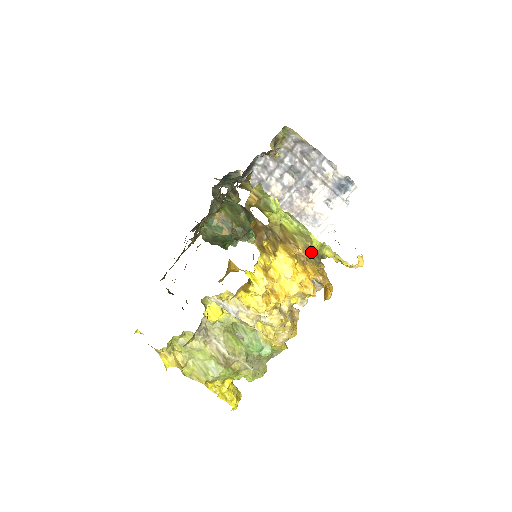
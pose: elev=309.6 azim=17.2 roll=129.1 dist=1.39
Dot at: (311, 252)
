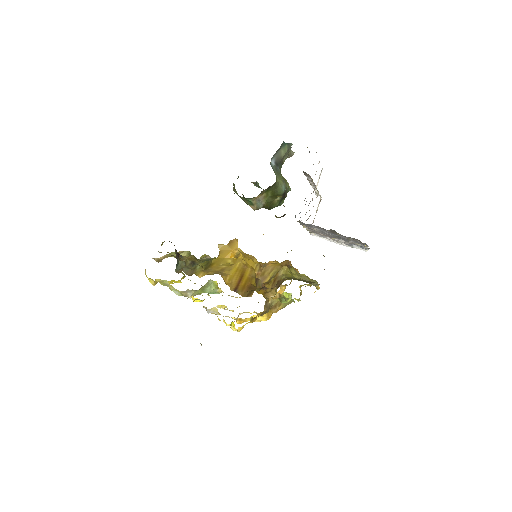
Dot at: occluded
